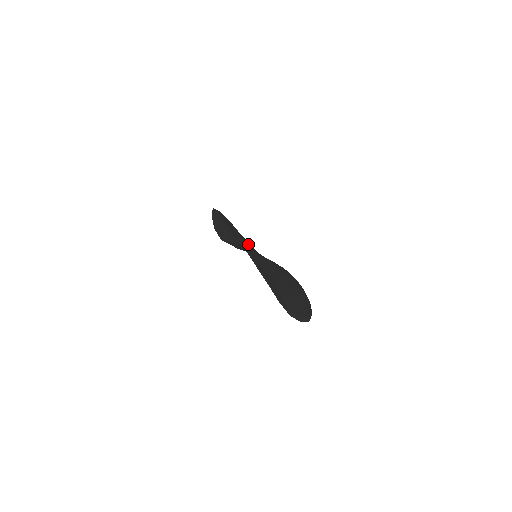
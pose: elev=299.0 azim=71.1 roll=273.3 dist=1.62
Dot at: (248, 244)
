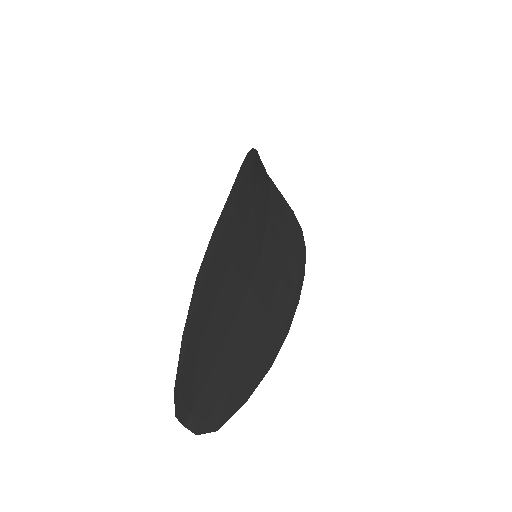
Dot at: (235, 254)
